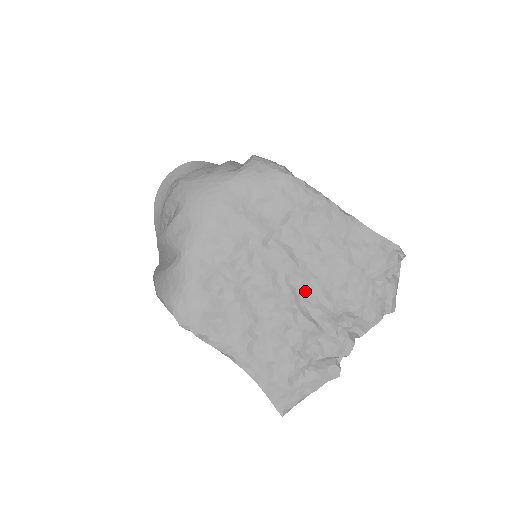
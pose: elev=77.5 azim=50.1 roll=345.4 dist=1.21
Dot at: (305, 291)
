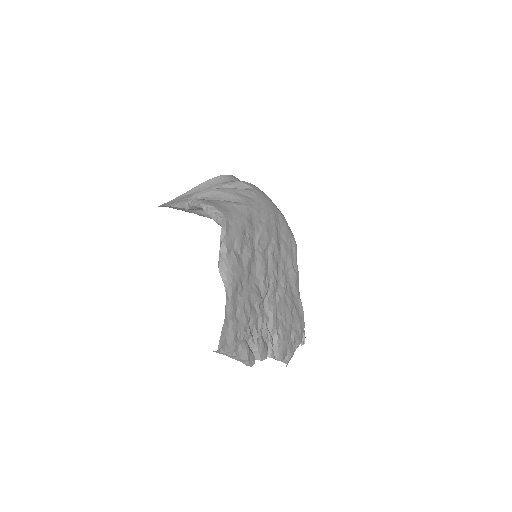
Dot at: (270, 298)
